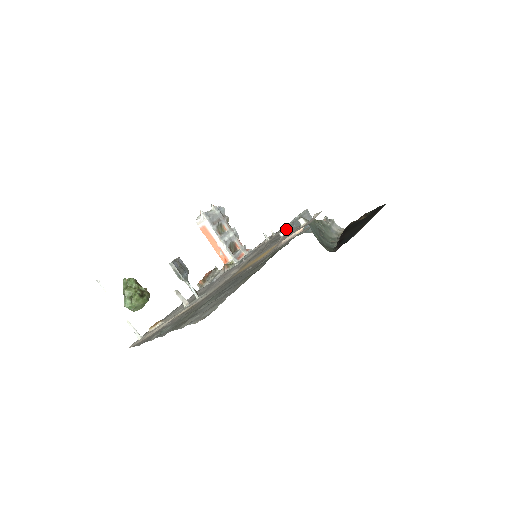
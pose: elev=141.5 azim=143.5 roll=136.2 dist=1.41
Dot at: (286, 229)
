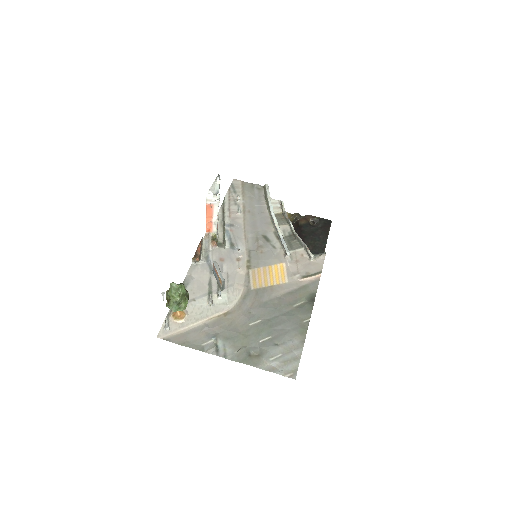
Dot at: occluded
